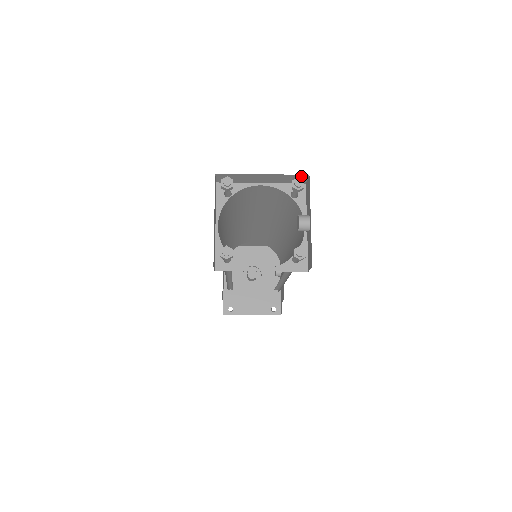
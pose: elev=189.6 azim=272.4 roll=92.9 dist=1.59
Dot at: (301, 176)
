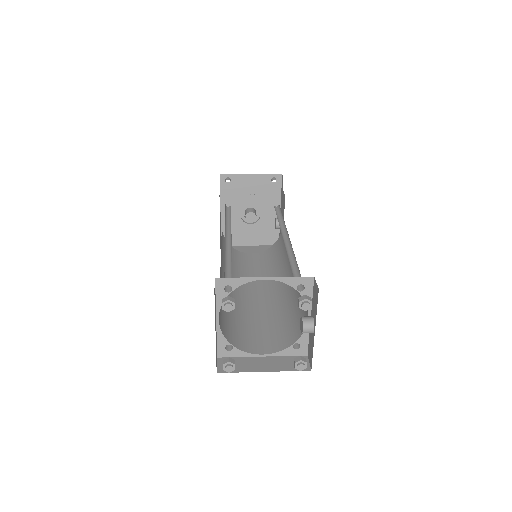
Dot at: occluded
